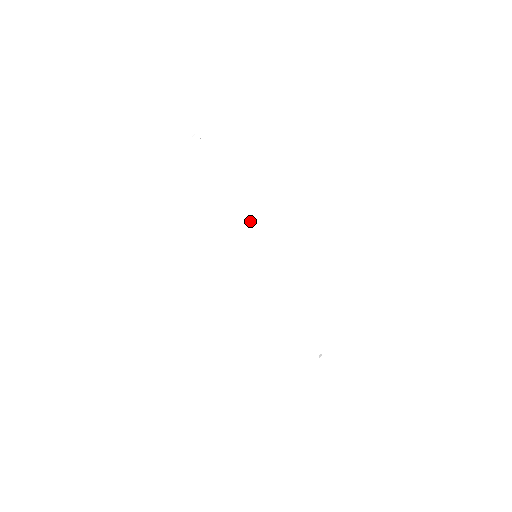
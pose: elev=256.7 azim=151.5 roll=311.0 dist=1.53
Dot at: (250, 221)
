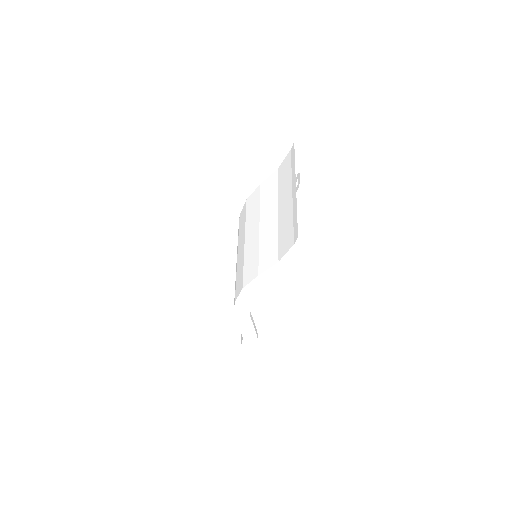
Dot at: occluded
